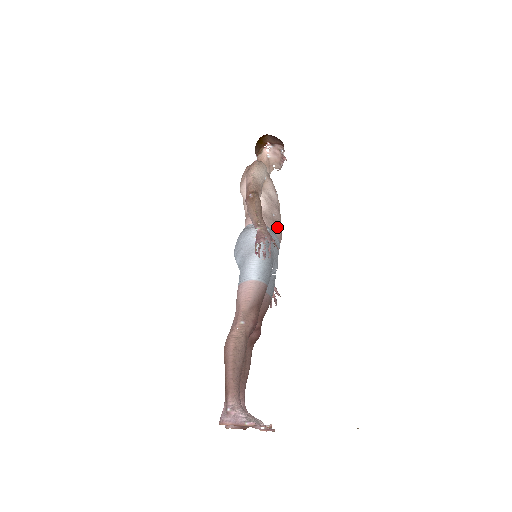
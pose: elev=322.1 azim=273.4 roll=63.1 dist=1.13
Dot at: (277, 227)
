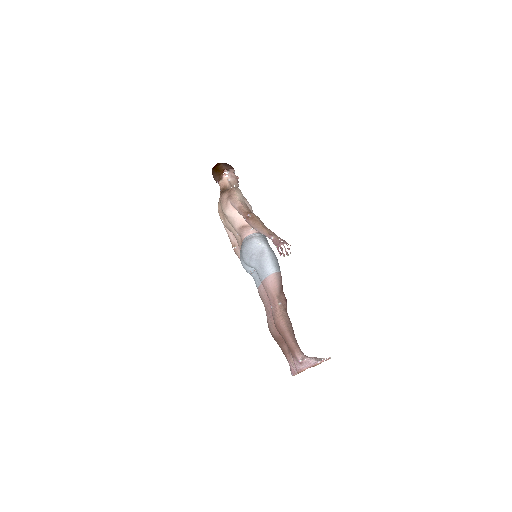
Dot at: occluded
